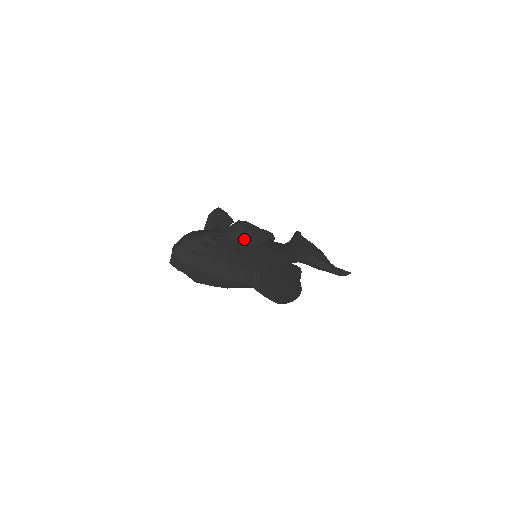
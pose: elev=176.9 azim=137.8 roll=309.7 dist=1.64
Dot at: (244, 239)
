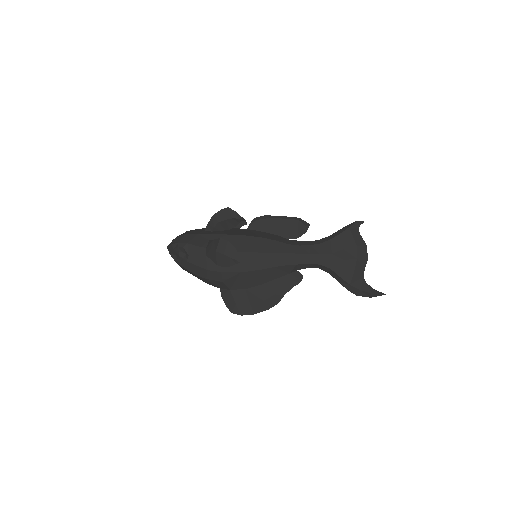
Dot at: (214, 259)
